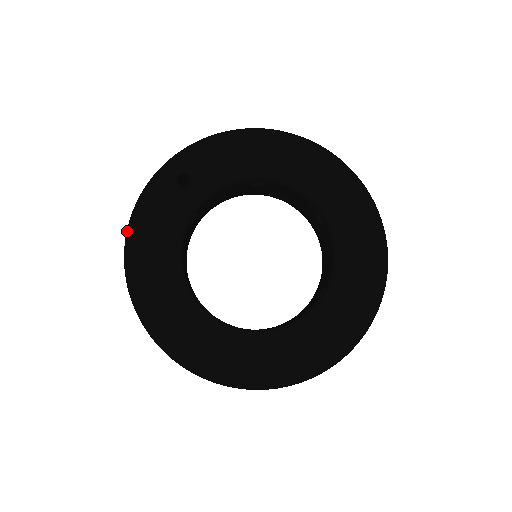
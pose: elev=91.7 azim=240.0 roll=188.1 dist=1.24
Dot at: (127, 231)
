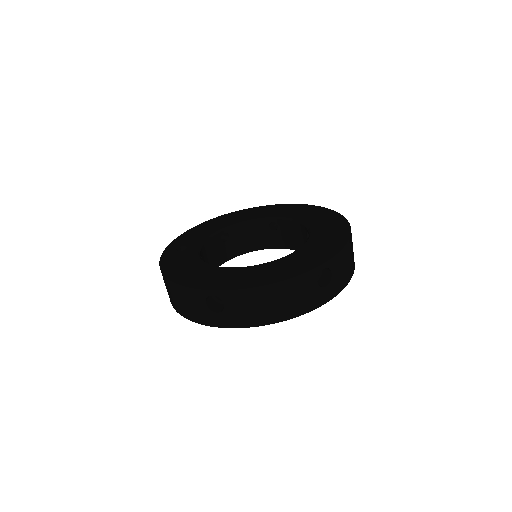
Dot at: (164, 275)
